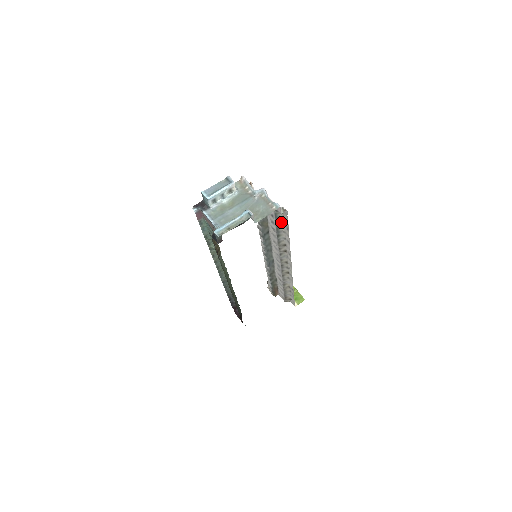
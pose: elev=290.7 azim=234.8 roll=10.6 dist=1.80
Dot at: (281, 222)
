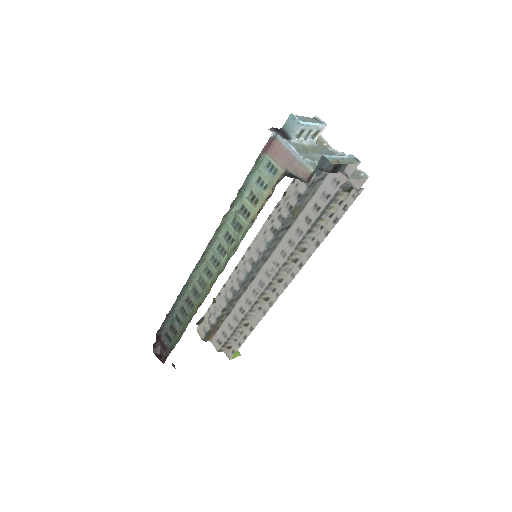
Dot at: (331, 210)
